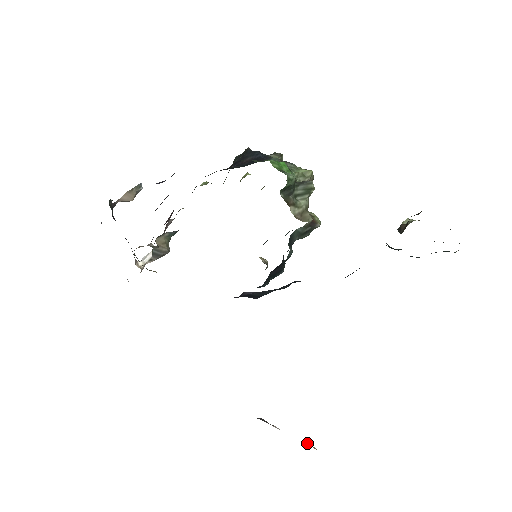
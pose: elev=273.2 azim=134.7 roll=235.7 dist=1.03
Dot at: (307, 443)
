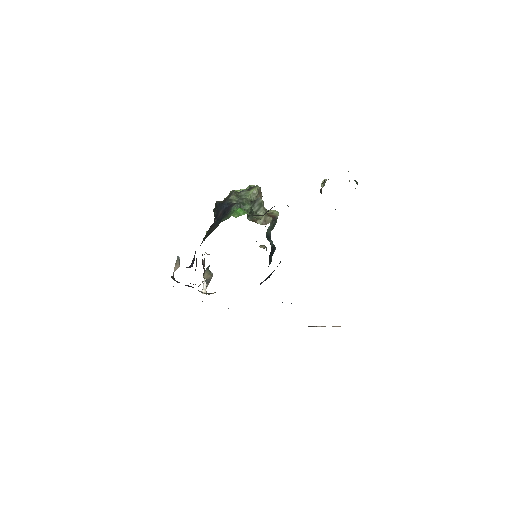
Dot at: (336, 326)
